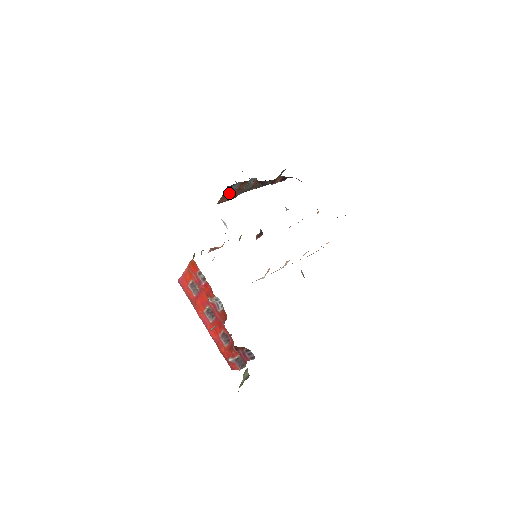
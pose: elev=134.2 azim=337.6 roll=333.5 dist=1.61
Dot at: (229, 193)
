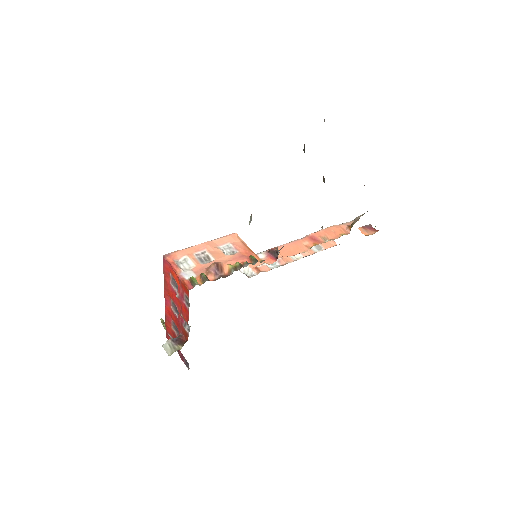
Dot at: occluded
